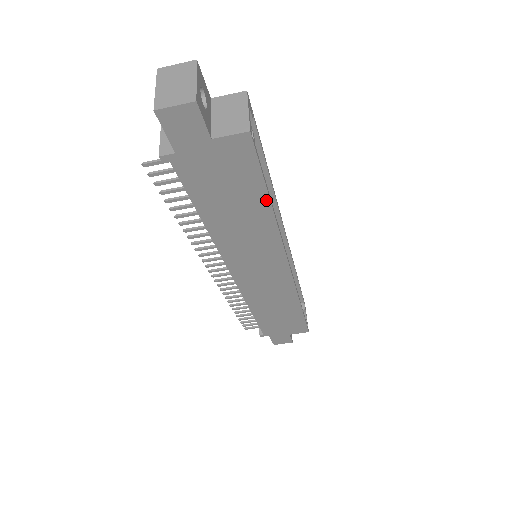
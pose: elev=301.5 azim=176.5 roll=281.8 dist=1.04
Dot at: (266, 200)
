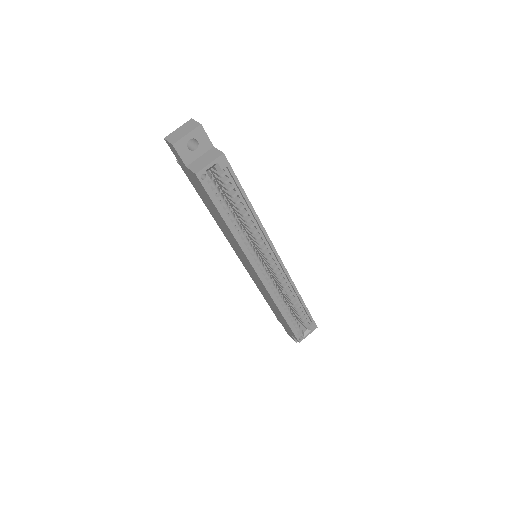
Dot at: (223, 219)
